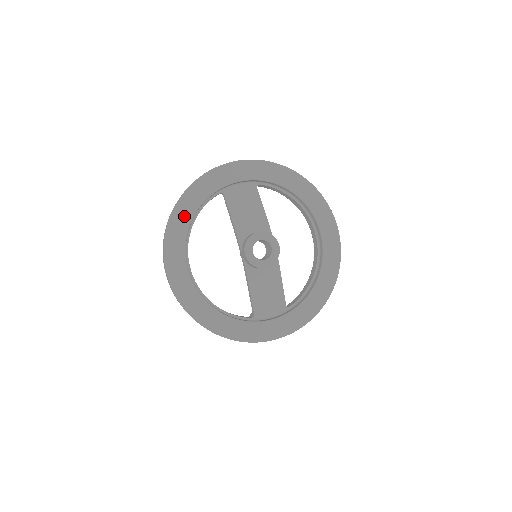
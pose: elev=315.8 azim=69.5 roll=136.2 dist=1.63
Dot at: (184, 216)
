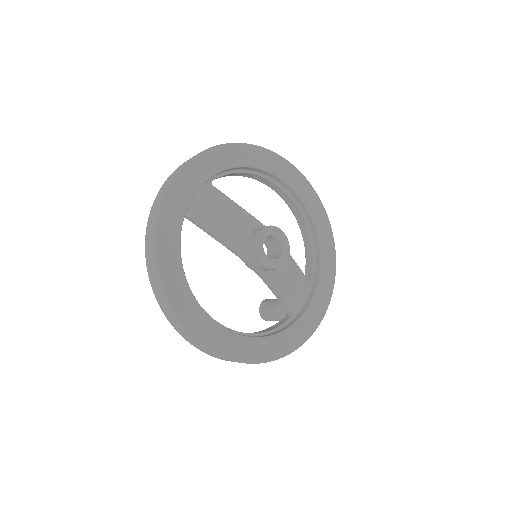
Dot at: (173, 271)
